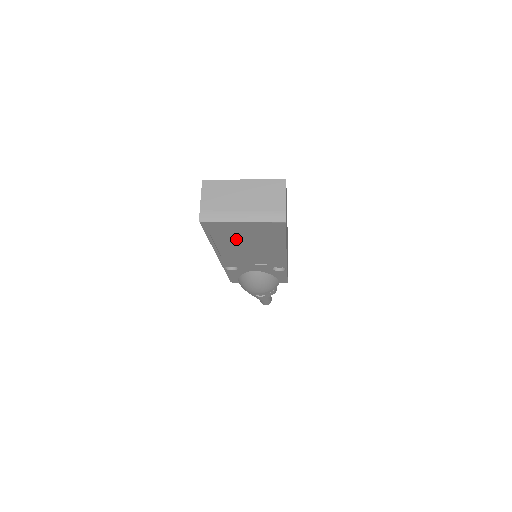
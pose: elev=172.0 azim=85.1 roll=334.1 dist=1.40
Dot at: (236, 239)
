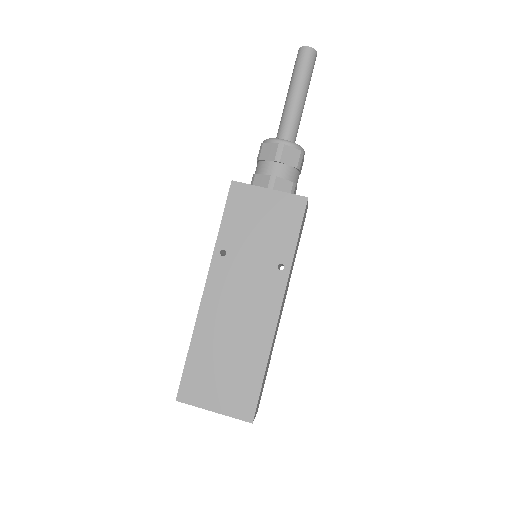
Dot at: occluded
